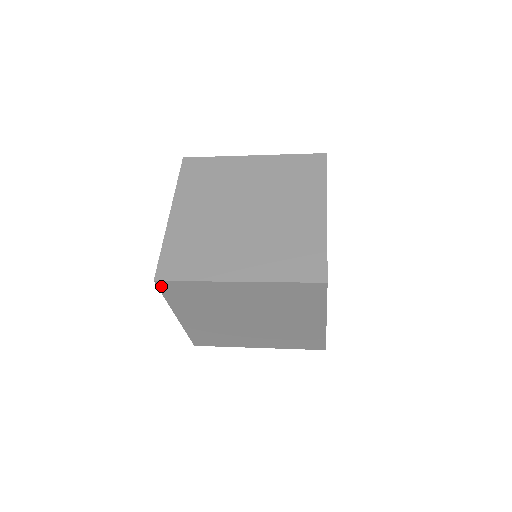
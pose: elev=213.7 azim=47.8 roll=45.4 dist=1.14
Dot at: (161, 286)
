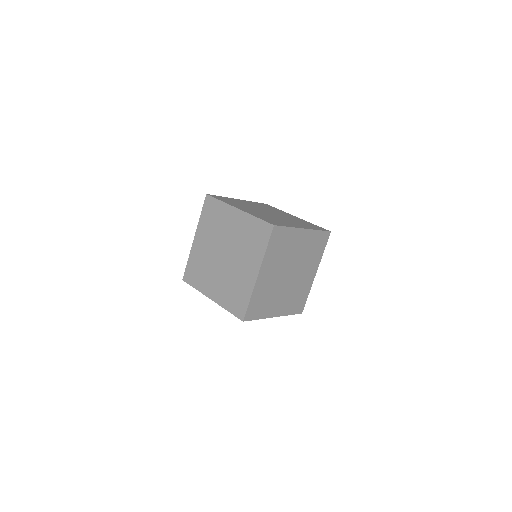
Dot at: (240, 318)
